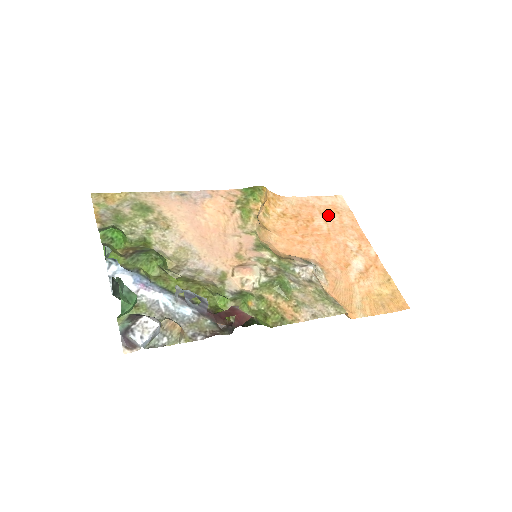
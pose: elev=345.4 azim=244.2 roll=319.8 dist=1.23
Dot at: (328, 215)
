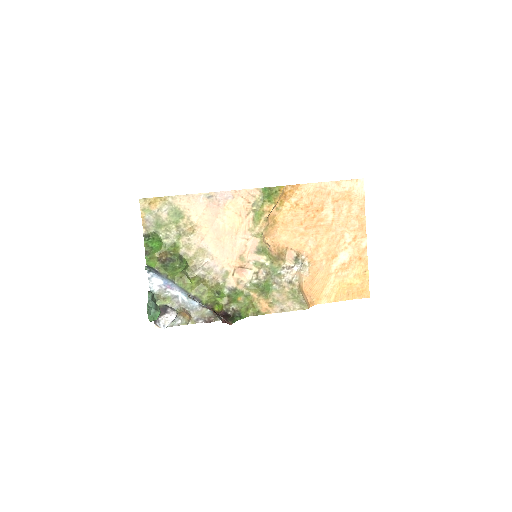
Dot at: (339, 203)
